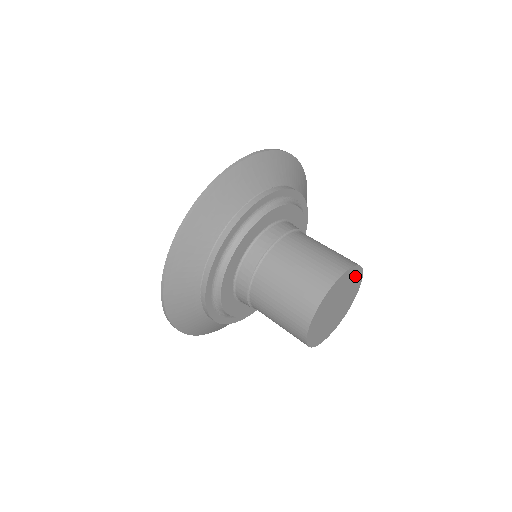
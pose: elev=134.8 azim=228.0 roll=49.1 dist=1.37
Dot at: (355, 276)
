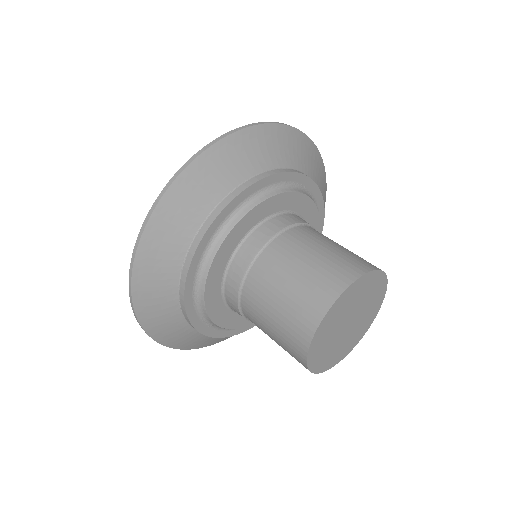
Dot at: (374, 309)
